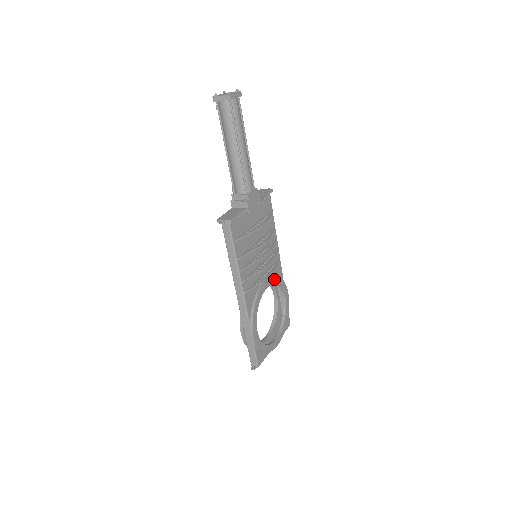
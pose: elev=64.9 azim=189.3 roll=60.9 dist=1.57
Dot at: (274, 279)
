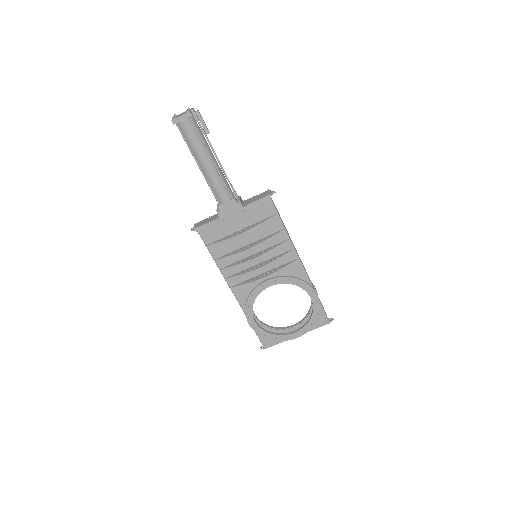
Dot at: (284, 280)
